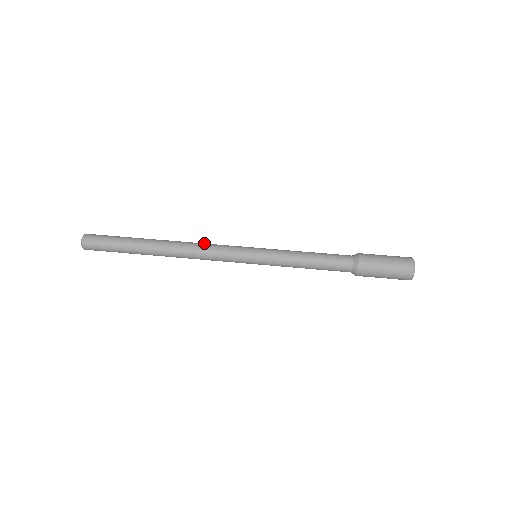
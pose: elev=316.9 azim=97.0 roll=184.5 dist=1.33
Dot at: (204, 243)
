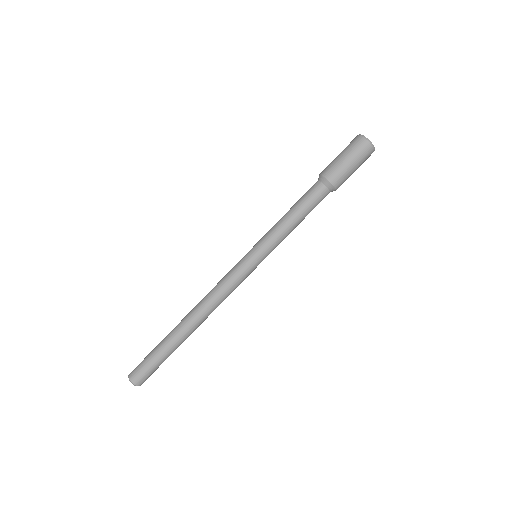
Dot at: (212, 289)
